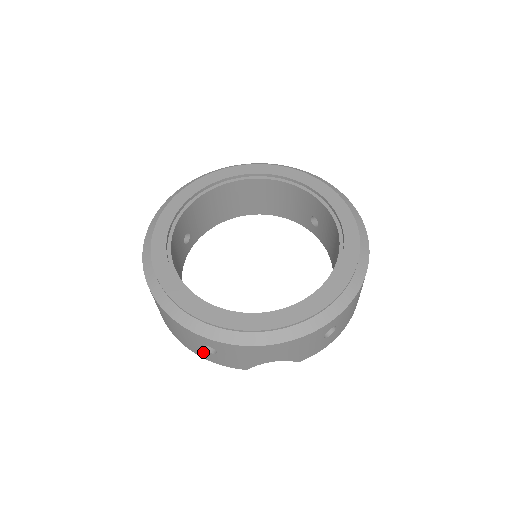
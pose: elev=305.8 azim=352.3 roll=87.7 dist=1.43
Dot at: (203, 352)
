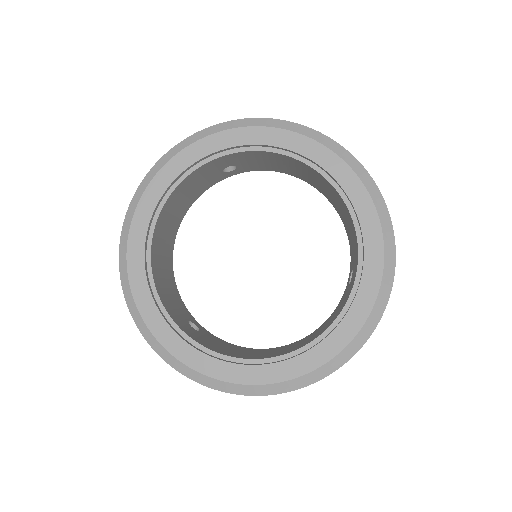
Dot at: occluded
